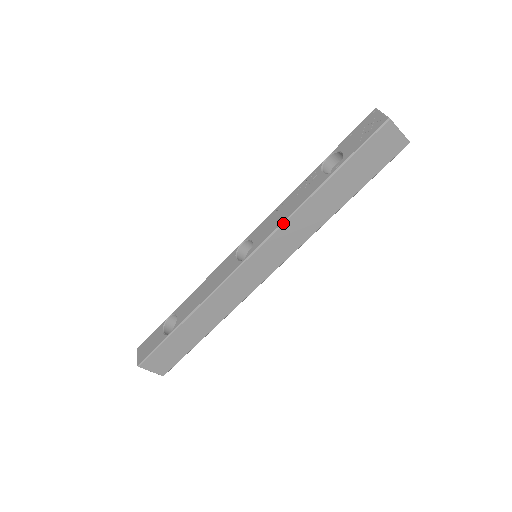
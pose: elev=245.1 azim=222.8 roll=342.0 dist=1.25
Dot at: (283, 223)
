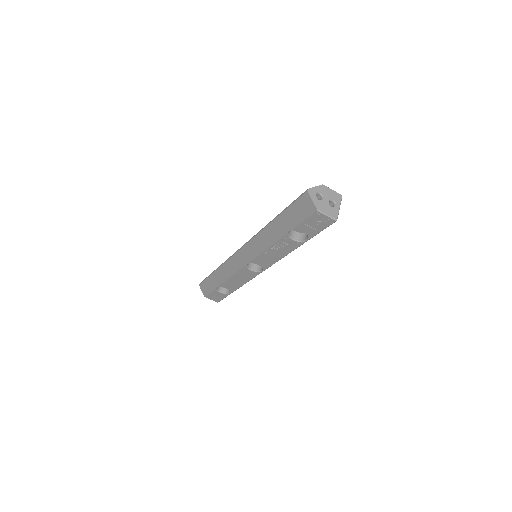
Dot at: occluded
